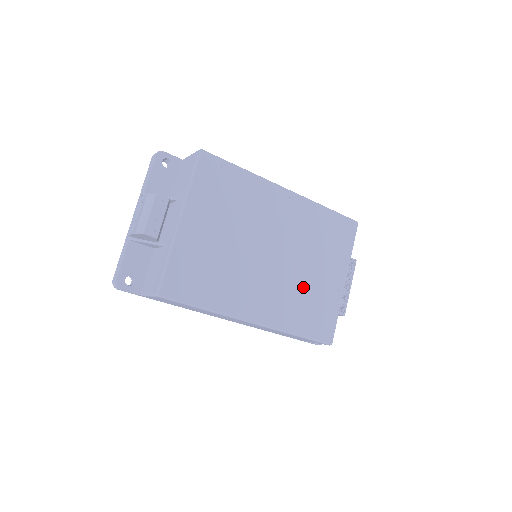
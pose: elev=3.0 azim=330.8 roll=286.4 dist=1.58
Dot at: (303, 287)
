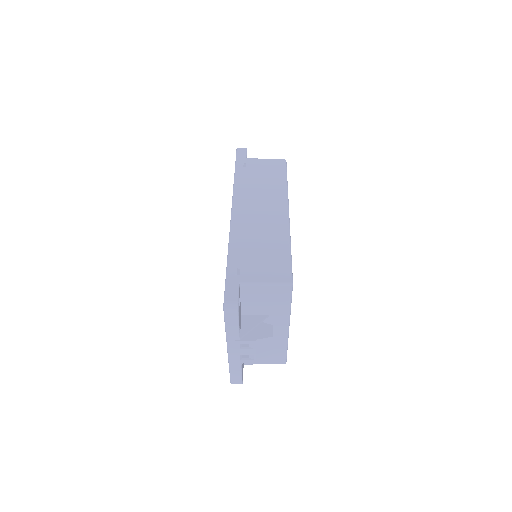
Dot at: occluded
